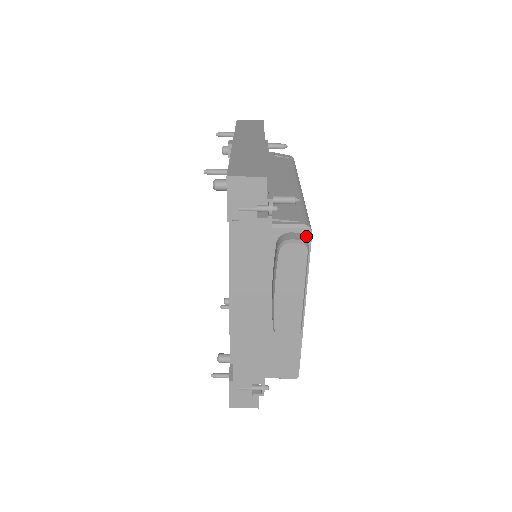
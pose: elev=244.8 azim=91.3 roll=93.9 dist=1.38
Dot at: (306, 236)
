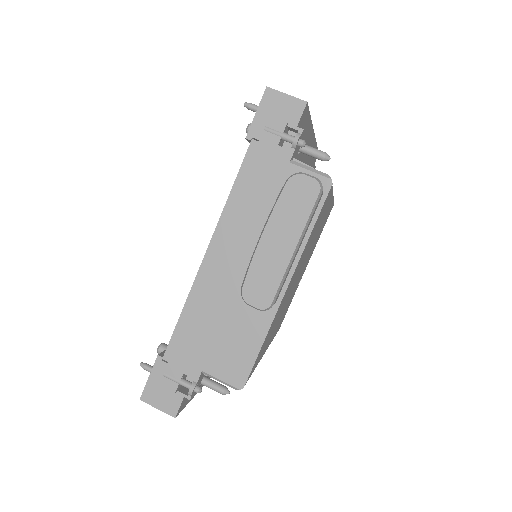
Dot at: (323, 187)
